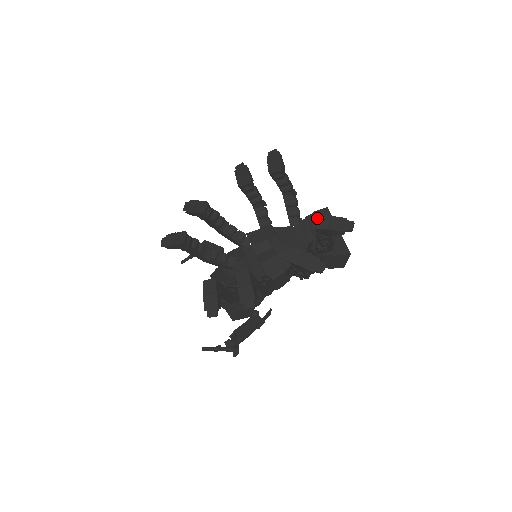
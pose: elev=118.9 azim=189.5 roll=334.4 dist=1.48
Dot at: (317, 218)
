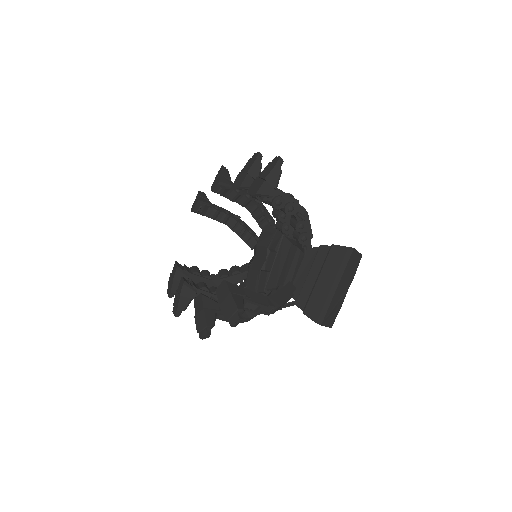
Dot at: (223, 284)
